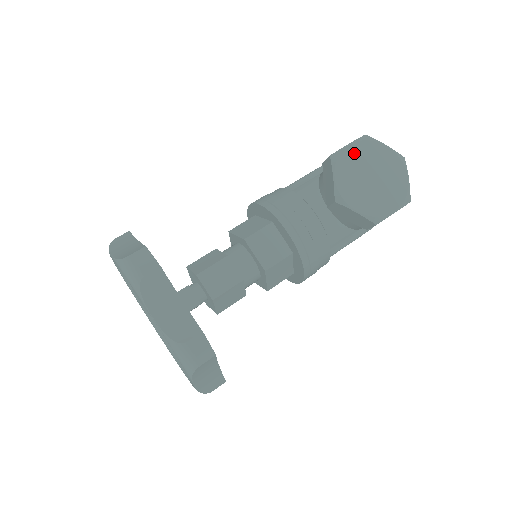
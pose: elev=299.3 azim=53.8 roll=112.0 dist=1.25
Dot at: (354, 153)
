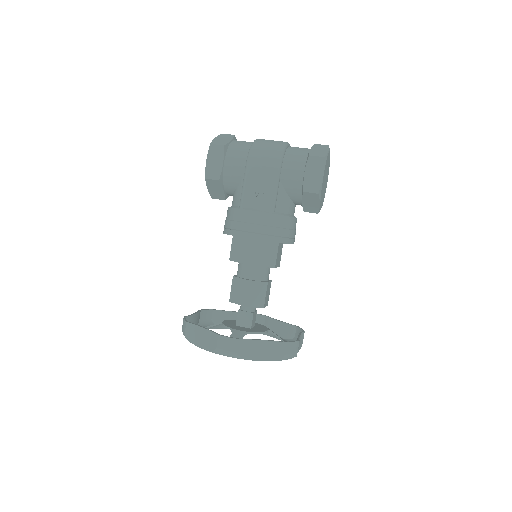
Dot at: occluded
